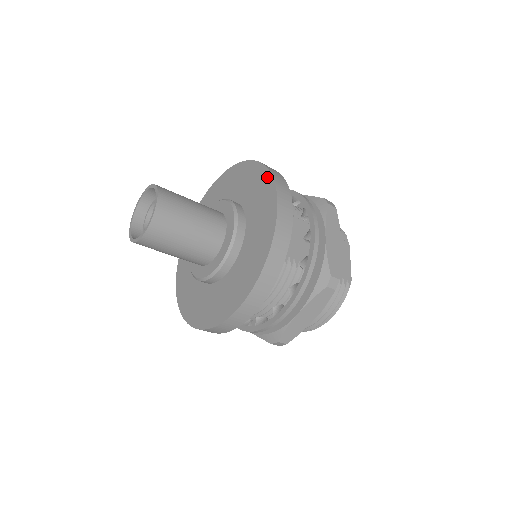
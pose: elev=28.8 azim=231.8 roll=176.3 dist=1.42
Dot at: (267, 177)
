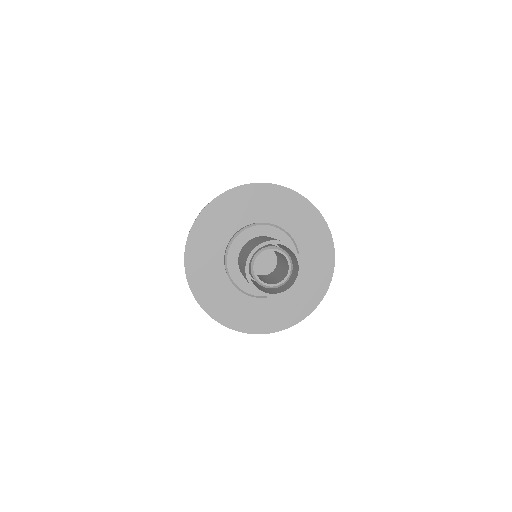
Dot at: (280, 190)
